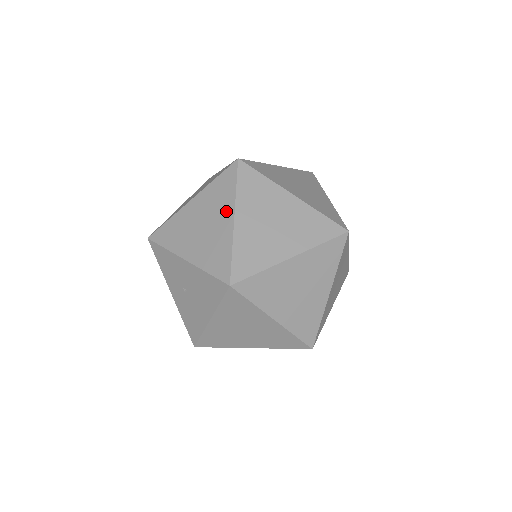
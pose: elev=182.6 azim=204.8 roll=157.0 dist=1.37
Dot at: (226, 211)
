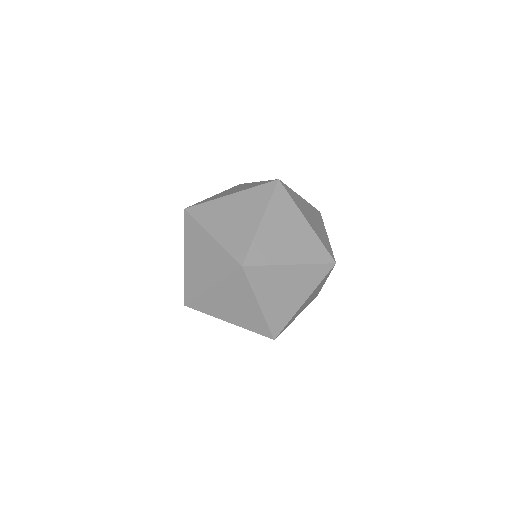
Dot at: (249, 300)
